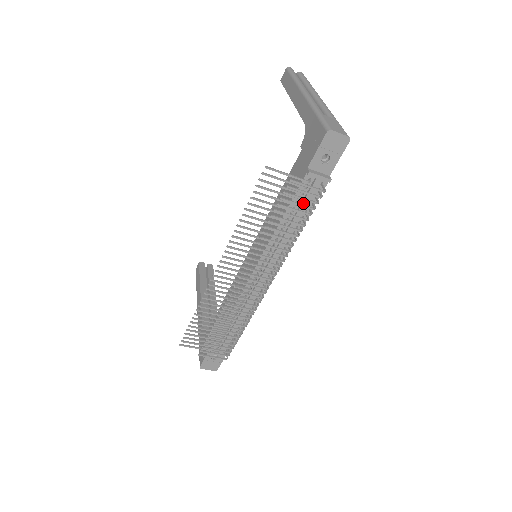
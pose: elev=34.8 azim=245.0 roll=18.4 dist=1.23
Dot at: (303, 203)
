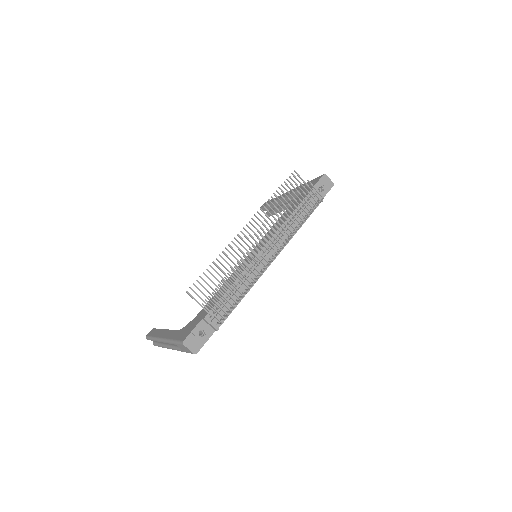
Dot at: occluded
